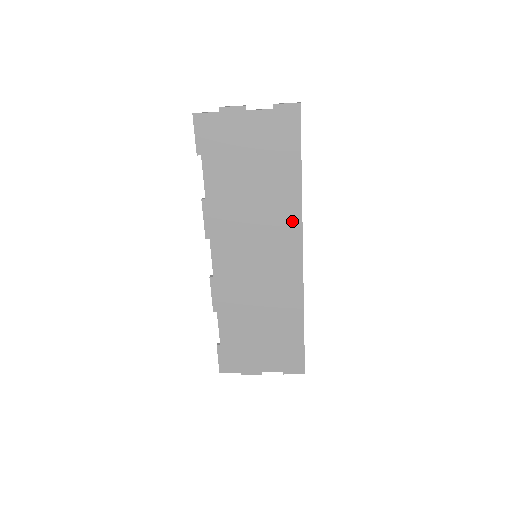
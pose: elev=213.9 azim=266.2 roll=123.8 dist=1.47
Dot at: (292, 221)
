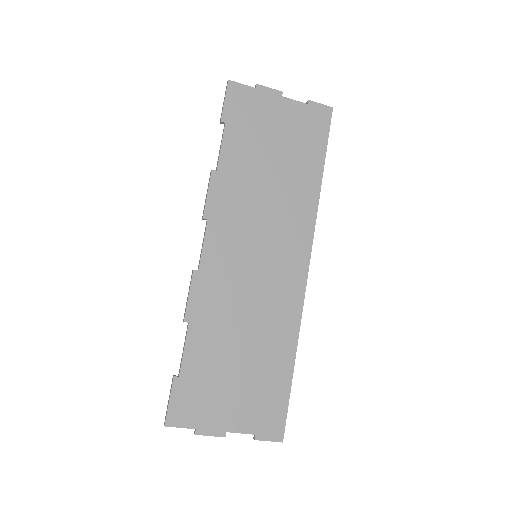
Dot at: (305, 223)
